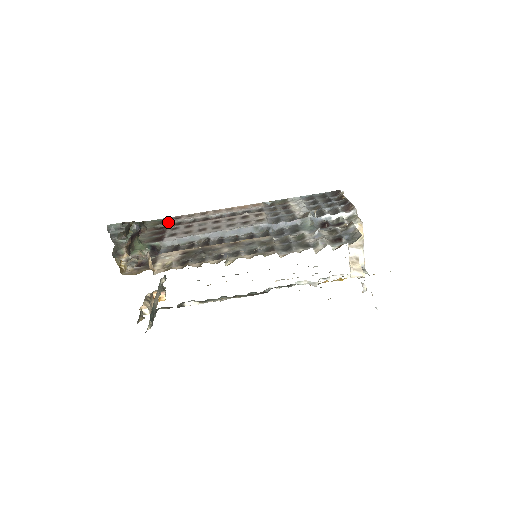
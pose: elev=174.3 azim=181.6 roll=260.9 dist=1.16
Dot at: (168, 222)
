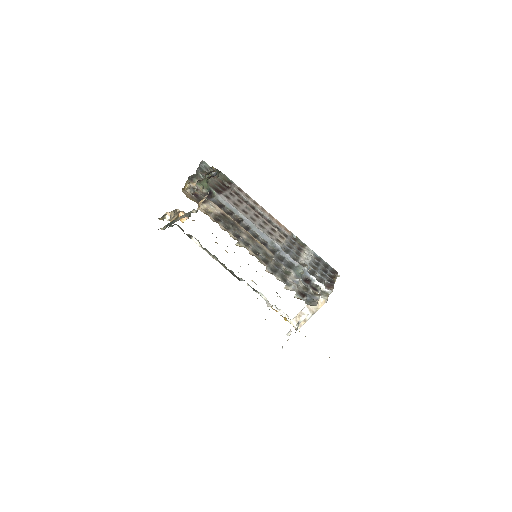
Dot at: (232, 186)
